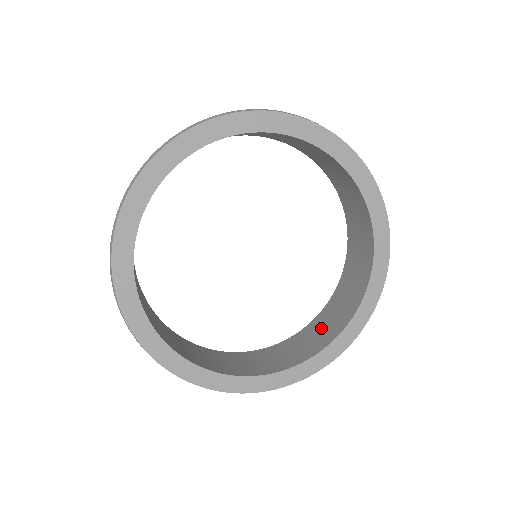
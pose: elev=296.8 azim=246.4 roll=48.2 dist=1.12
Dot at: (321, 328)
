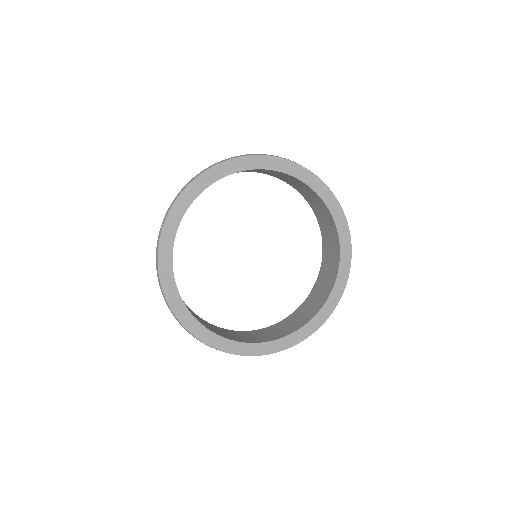
Dot at: (286, 325)
